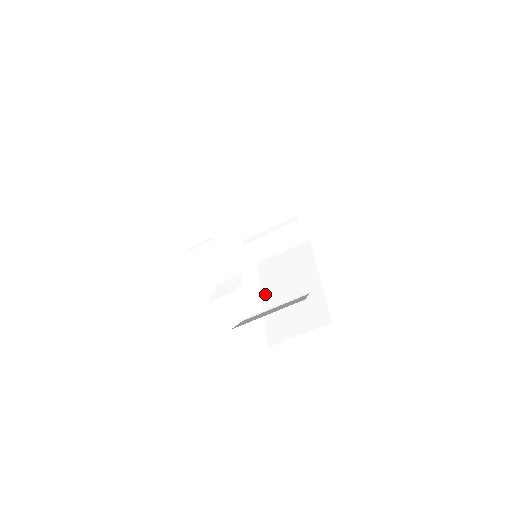
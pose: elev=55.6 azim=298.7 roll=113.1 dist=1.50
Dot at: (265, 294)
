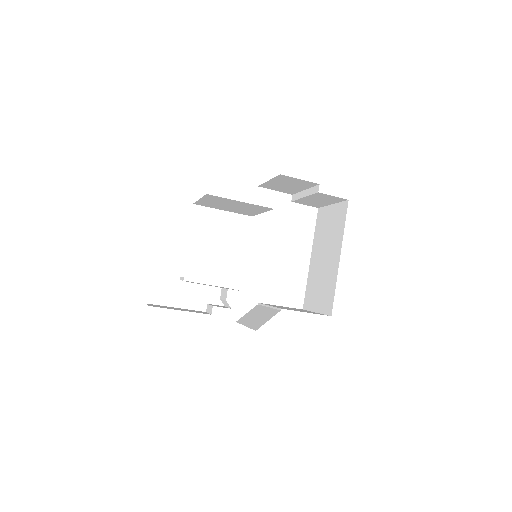
Dot at: (313, 251)
